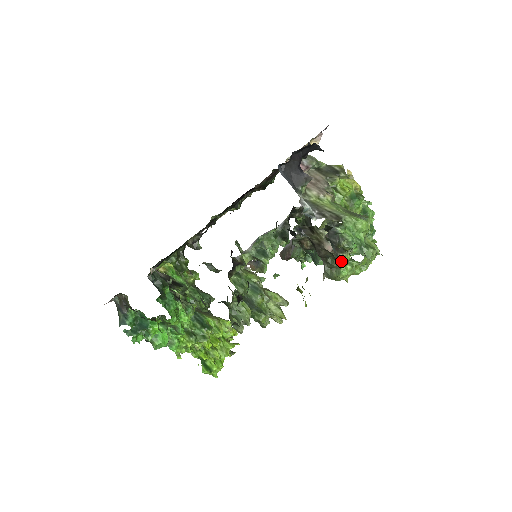
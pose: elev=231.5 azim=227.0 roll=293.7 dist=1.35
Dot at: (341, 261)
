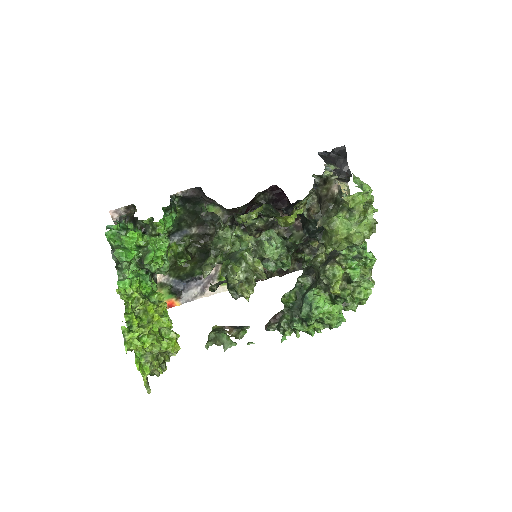
Dot at: occluded
